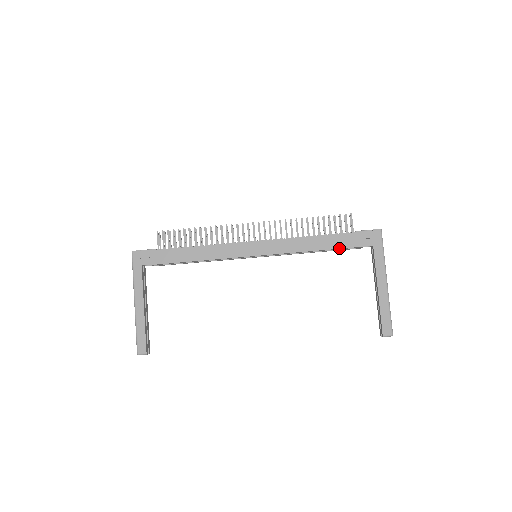
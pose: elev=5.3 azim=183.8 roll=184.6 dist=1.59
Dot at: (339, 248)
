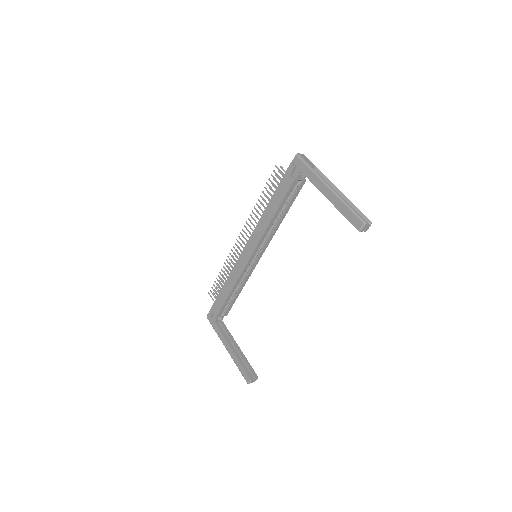
Dot at: (283, 199)
